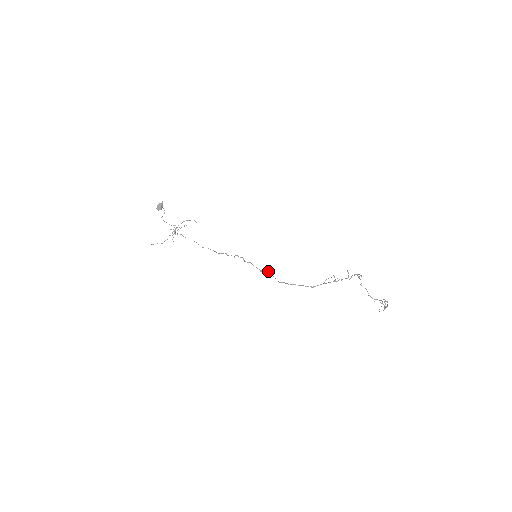
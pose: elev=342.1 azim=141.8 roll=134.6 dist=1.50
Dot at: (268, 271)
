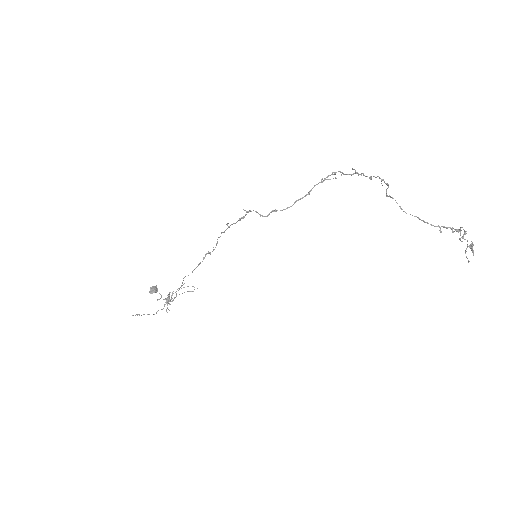
Dot at: (246, 211)
